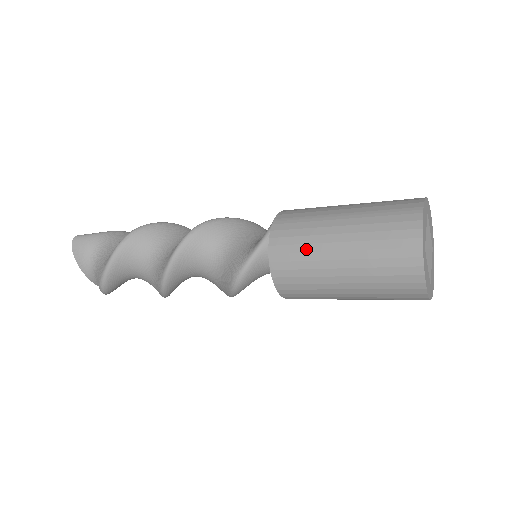
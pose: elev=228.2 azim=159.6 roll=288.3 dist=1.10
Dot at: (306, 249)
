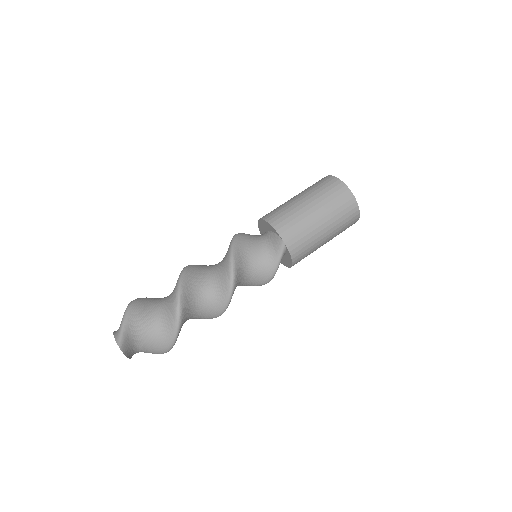
Dot at: (311, 245)
